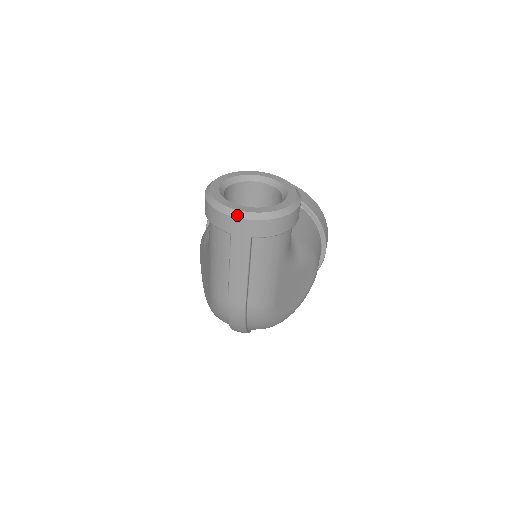
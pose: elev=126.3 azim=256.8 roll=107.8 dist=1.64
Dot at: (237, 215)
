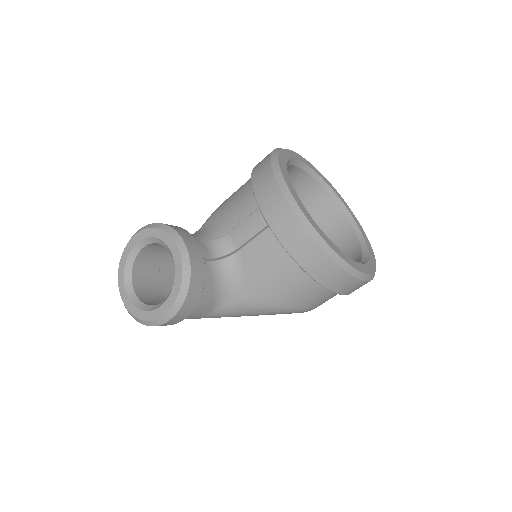
Dot at: (120, 295)
